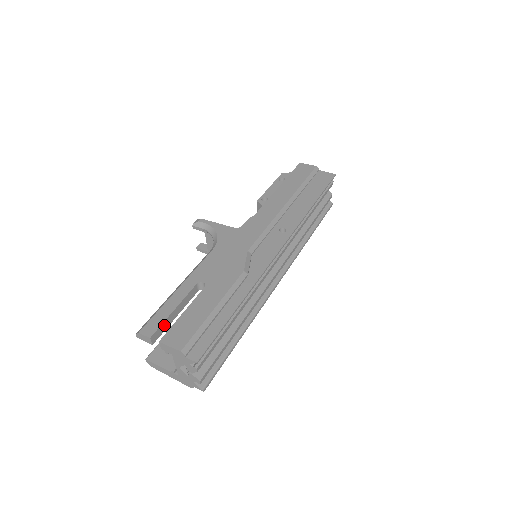
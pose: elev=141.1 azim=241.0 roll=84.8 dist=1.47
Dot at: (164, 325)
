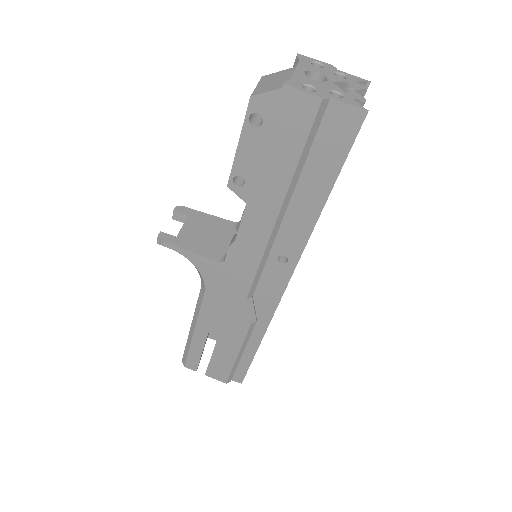
Dot at: (200, 358)
